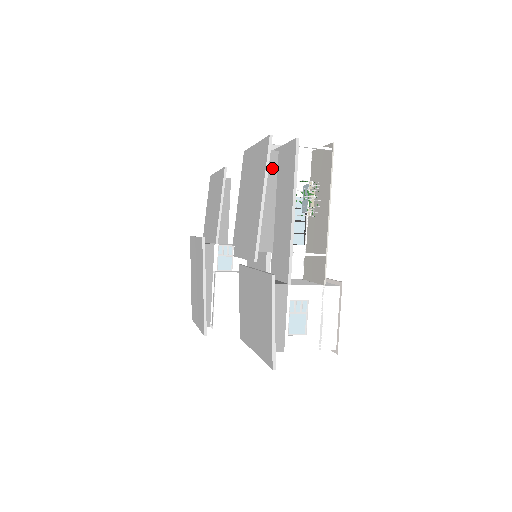
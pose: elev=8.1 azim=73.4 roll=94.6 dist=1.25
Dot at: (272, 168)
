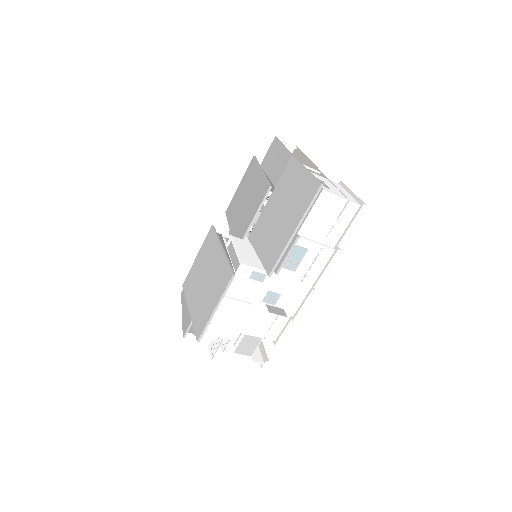
Dot at: occluded
